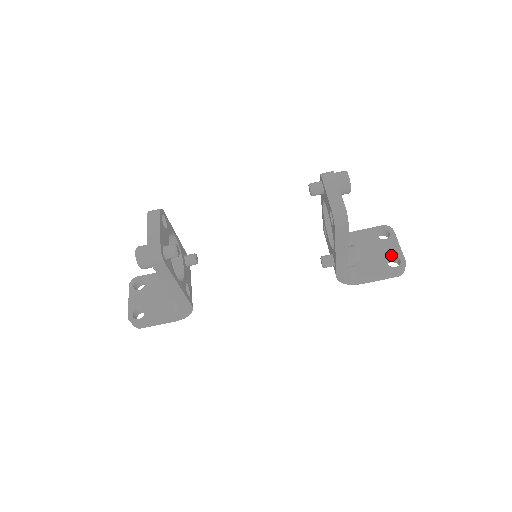
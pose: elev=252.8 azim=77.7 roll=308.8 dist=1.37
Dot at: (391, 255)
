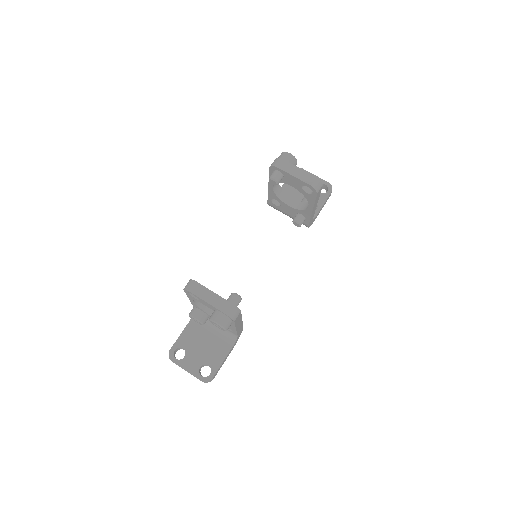
Dot at: occluded
